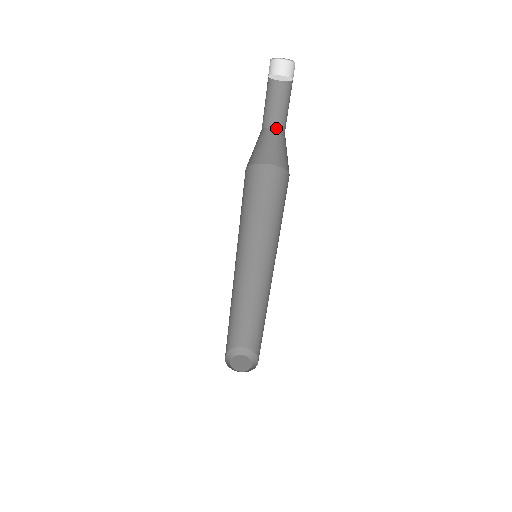
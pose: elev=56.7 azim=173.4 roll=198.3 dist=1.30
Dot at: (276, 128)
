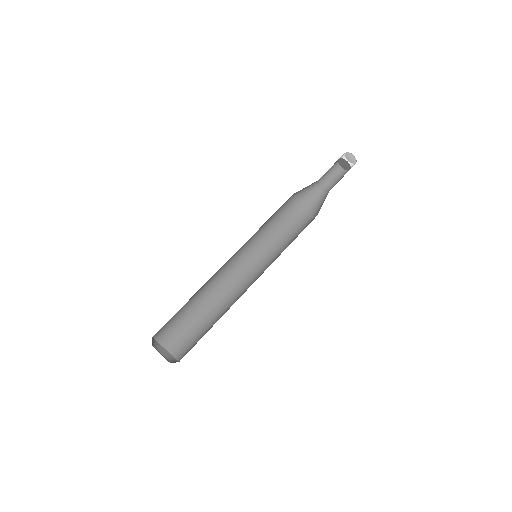
Dot at: (325, 192)
